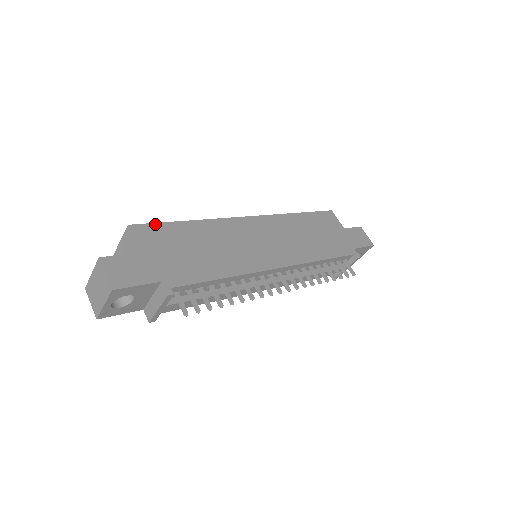
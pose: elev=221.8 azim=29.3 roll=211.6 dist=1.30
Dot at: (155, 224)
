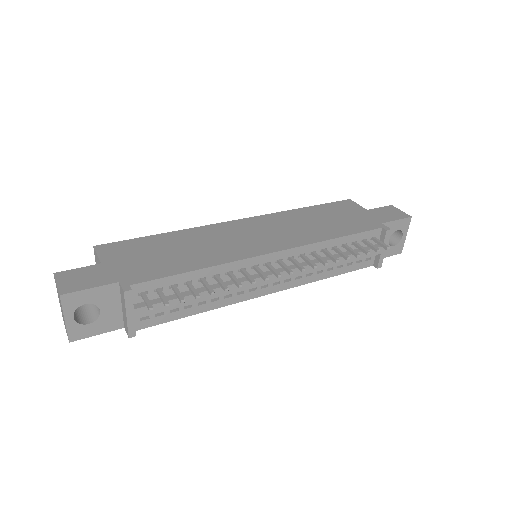
Dot at: (124, 241)
